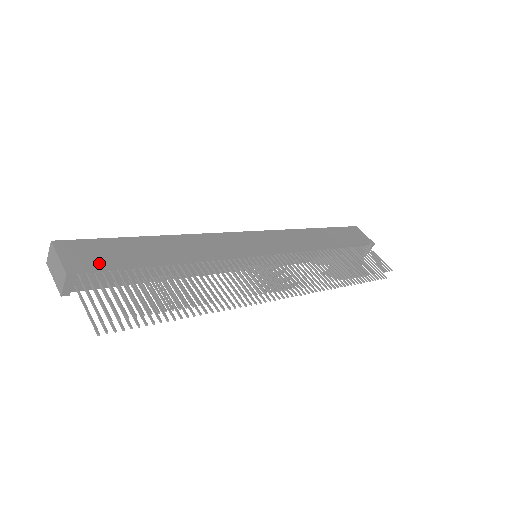
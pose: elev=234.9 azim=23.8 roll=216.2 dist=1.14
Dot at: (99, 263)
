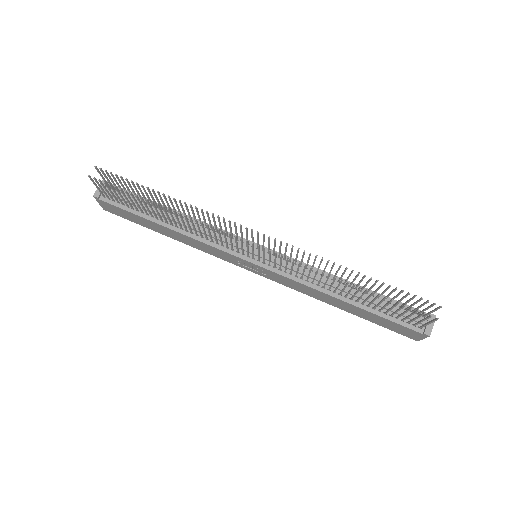
Dot at: occluded
